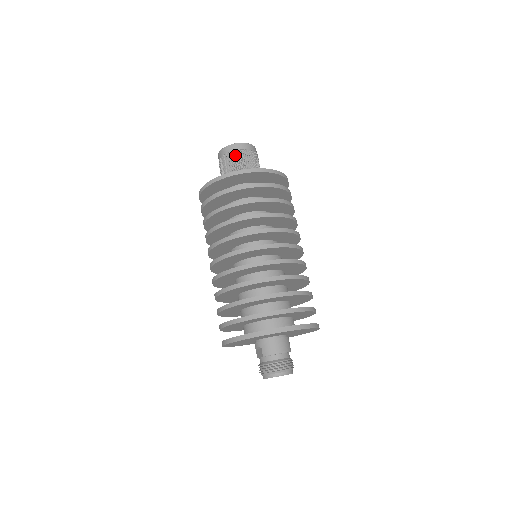
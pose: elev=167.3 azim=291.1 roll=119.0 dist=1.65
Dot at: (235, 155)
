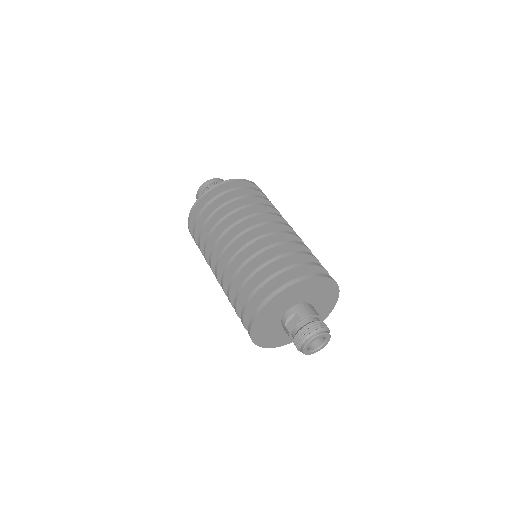
Dot at: occluded
